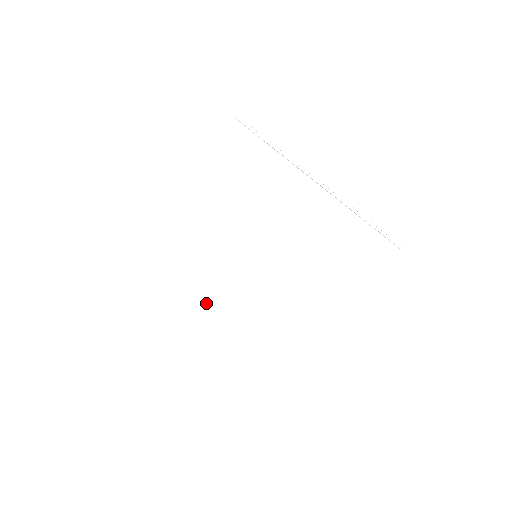
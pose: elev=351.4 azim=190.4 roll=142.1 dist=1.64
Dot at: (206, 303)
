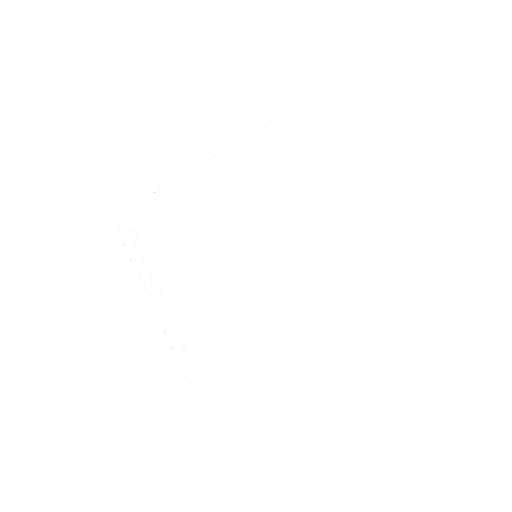
Dot at: (274, 322)
